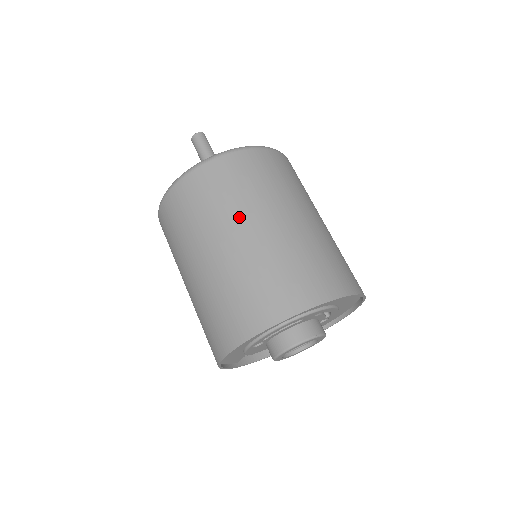
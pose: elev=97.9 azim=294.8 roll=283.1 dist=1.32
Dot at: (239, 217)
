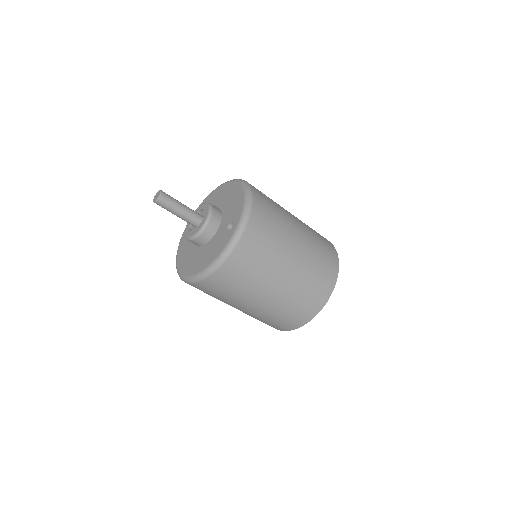
Dot at: (283, 256)
